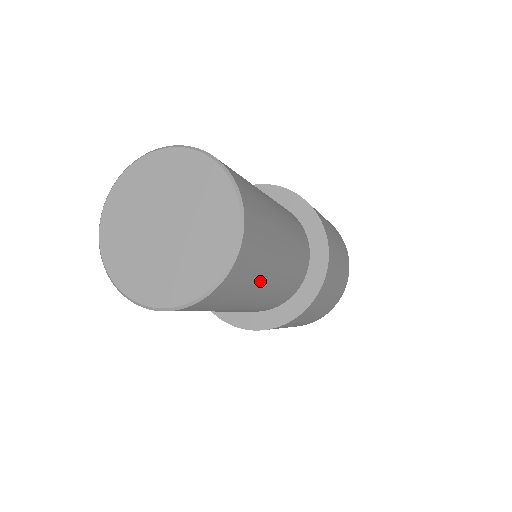
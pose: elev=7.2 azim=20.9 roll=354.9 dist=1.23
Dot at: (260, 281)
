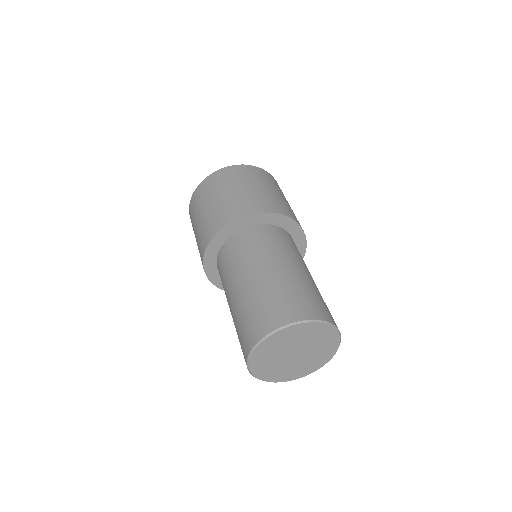
Dot at: occluded
